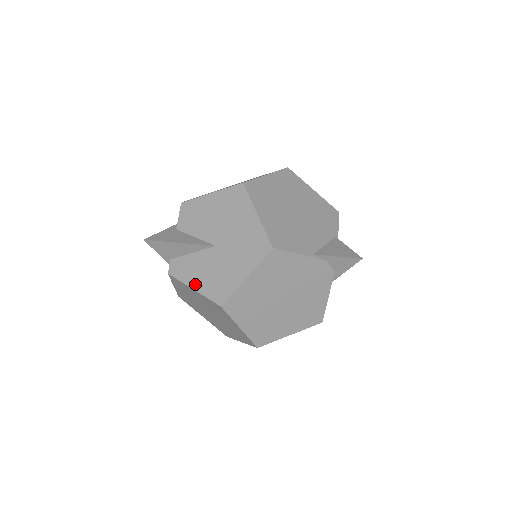
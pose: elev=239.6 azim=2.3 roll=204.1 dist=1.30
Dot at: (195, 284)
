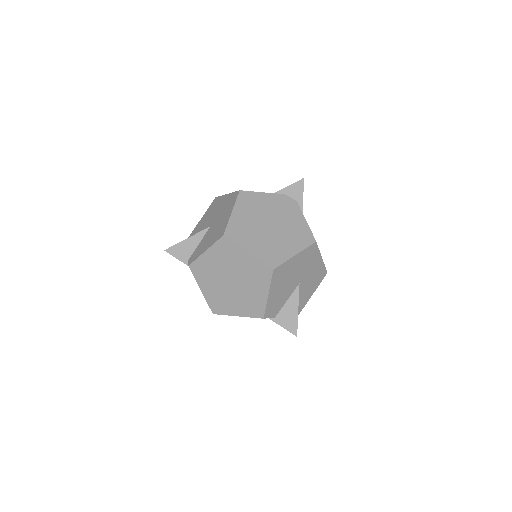
Dot at: (205, 248)
